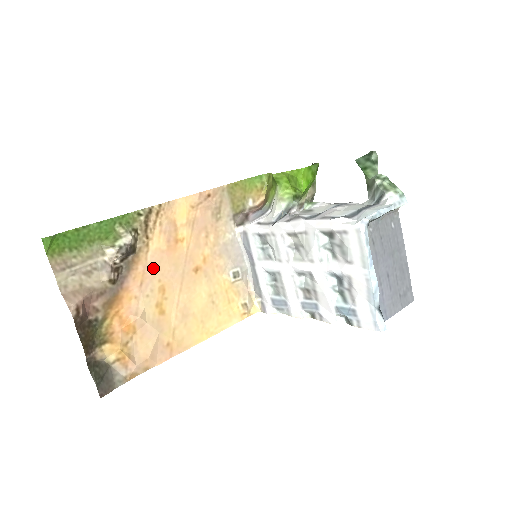
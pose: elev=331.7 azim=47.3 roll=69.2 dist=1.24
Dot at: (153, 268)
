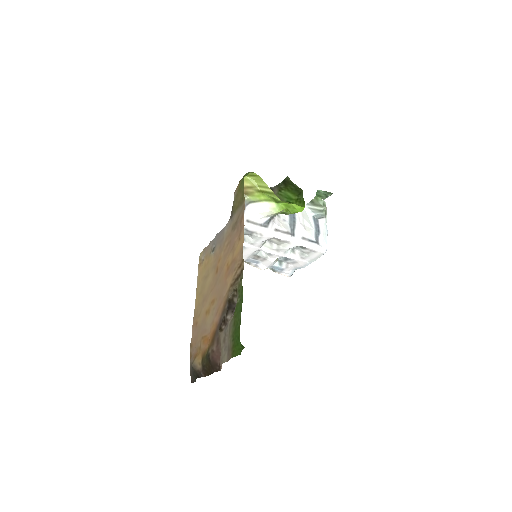
Dot at: (221, 297)
